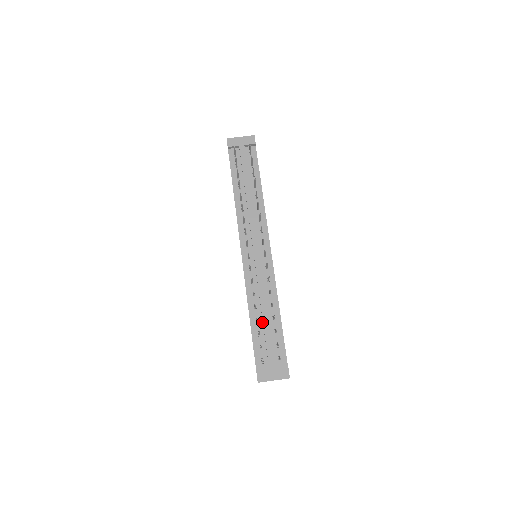
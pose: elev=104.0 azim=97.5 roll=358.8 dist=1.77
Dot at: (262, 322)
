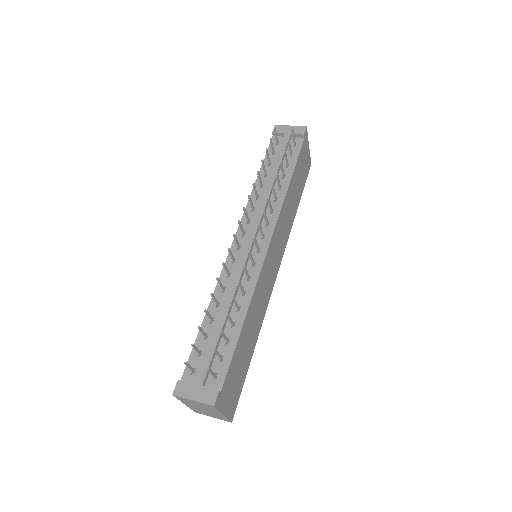
Dot at: (217, 324)
